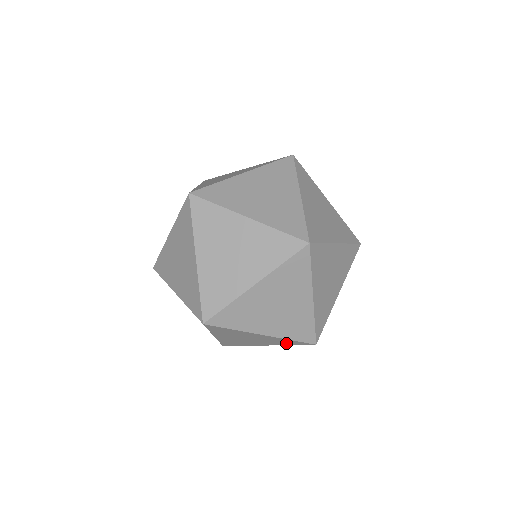
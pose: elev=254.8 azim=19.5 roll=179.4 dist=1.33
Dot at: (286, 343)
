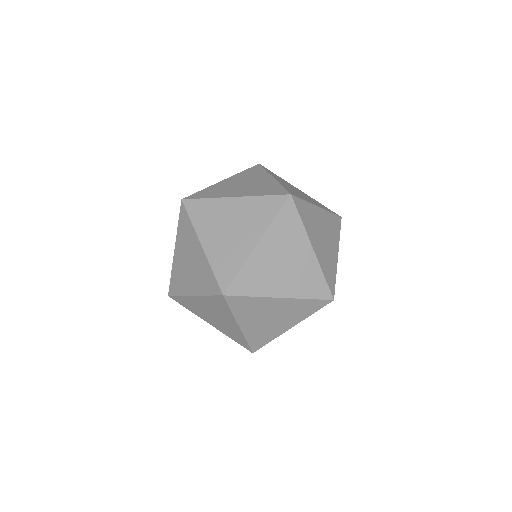
Dot at: (207, 286)
